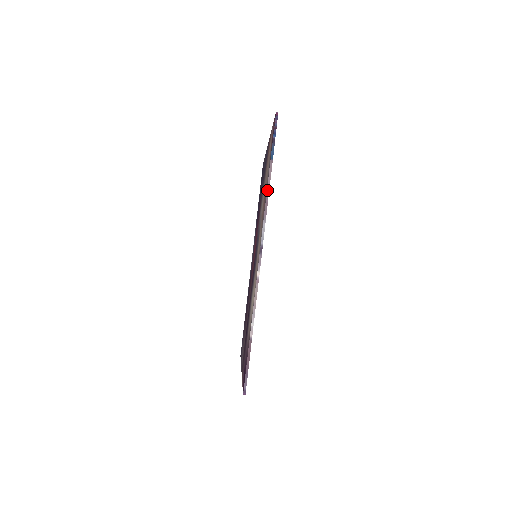
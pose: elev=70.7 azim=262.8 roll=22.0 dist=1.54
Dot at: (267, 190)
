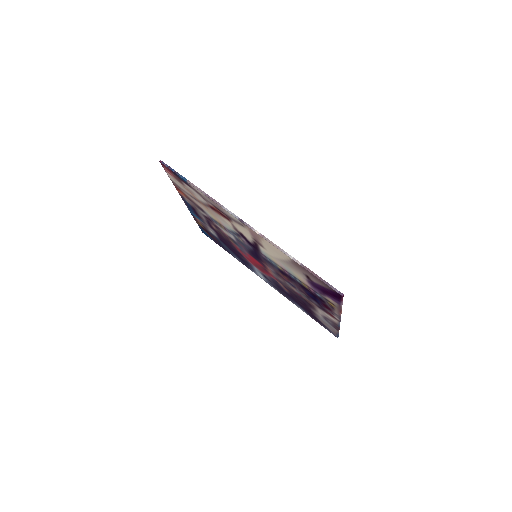
Dot at: (204, 194)
